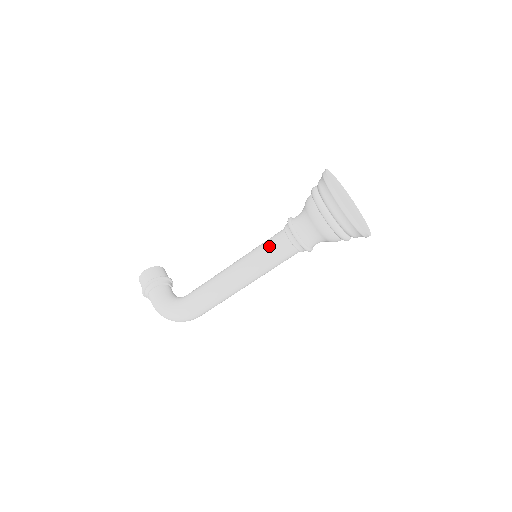
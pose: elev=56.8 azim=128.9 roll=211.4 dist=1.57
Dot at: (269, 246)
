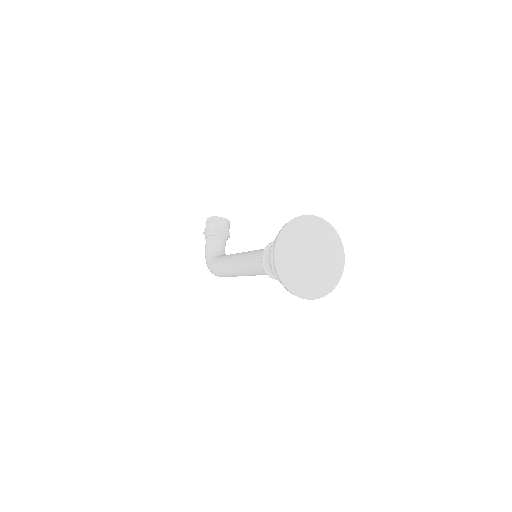
Dot at: (253, 259)
